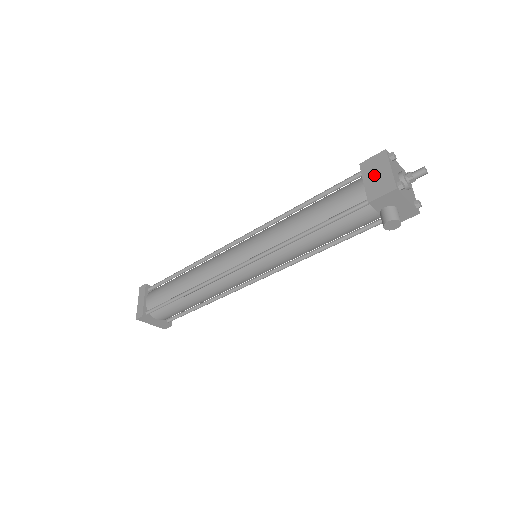
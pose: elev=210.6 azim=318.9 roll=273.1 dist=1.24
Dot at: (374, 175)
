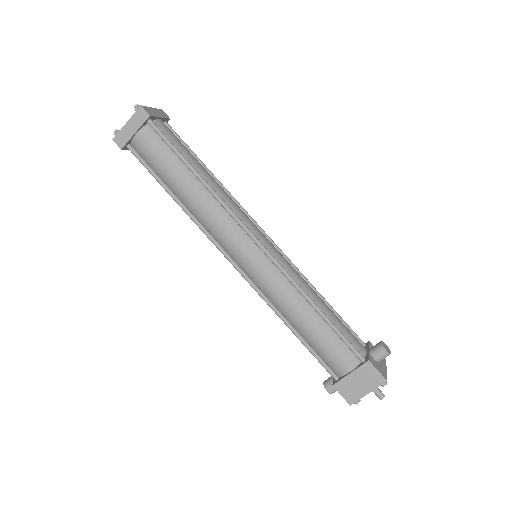
Dot at: (359, 381)
